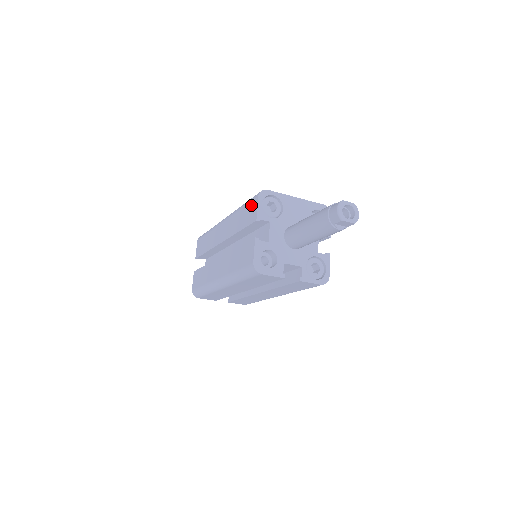
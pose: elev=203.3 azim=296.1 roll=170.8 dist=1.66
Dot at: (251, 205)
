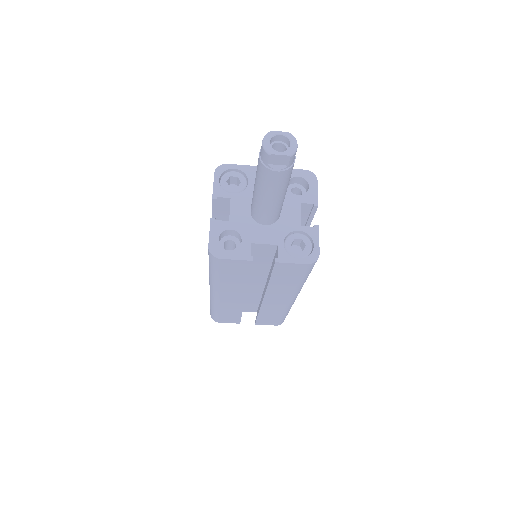
Dot at: occluded
